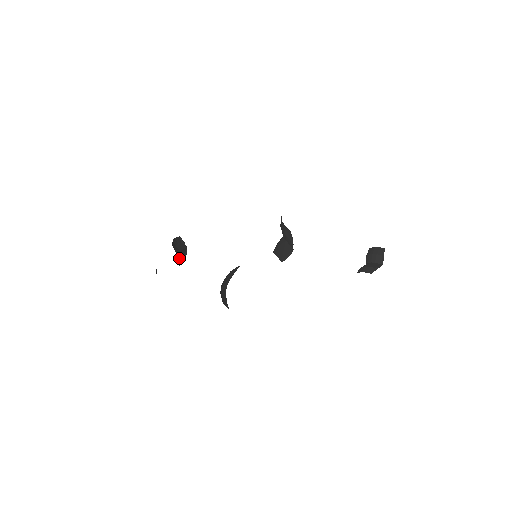
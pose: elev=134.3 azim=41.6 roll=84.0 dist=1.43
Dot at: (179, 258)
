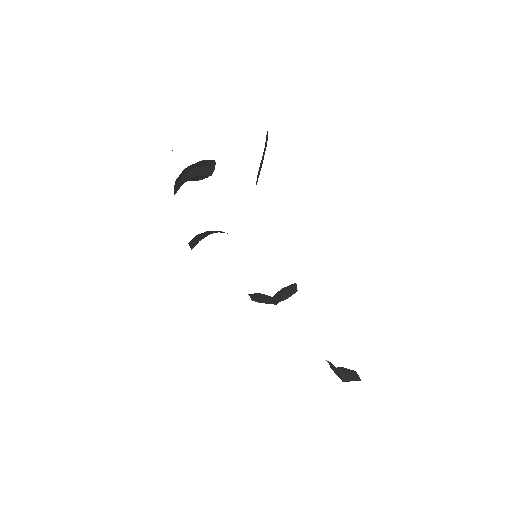
Dot at: occluded
